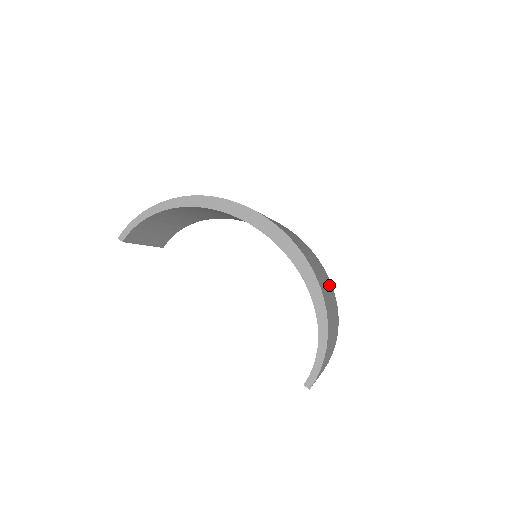
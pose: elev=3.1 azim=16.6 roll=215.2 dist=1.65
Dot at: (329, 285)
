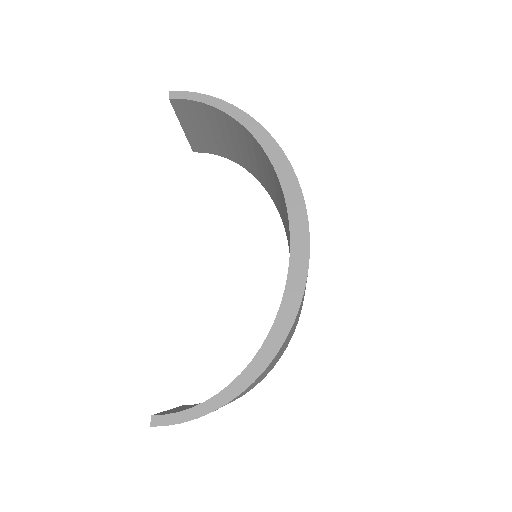
Dot at: (280, 356)
